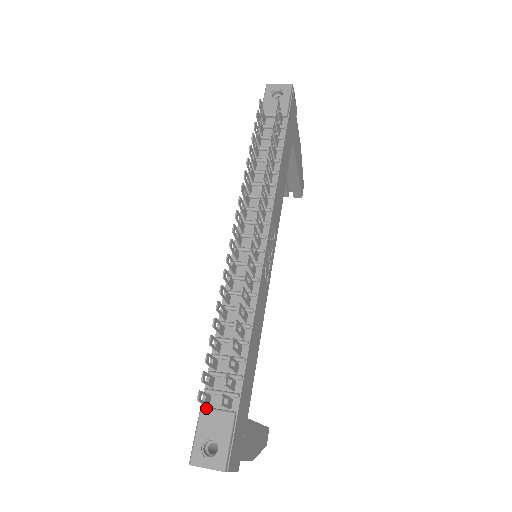
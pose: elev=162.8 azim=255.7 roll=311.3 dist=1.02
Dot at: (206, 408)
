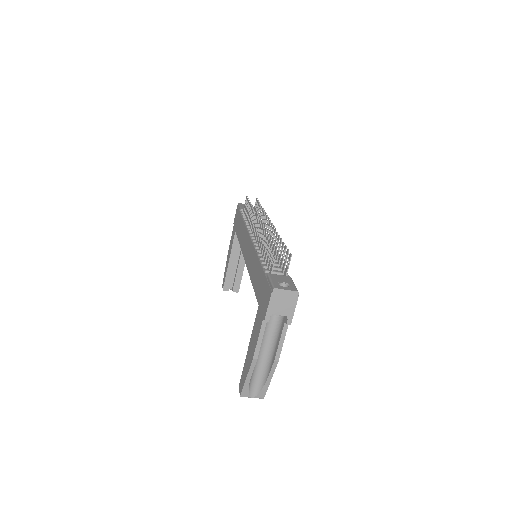
Dot at: occluded
